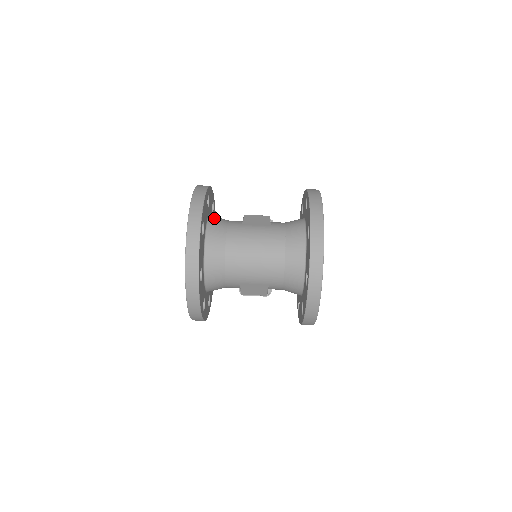
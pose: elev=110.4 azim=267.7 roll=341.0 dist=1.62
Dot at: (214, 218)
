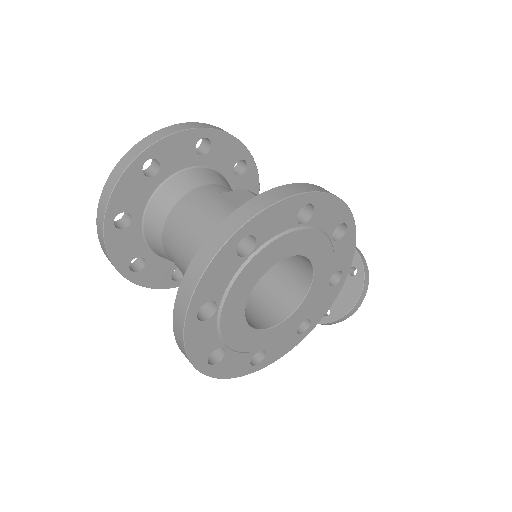
Dot at: (202, 171)
